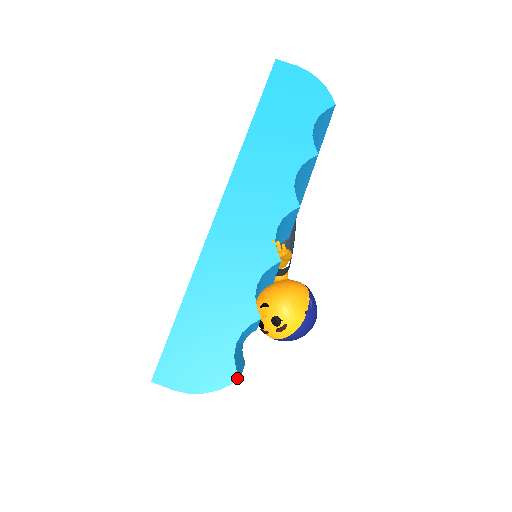
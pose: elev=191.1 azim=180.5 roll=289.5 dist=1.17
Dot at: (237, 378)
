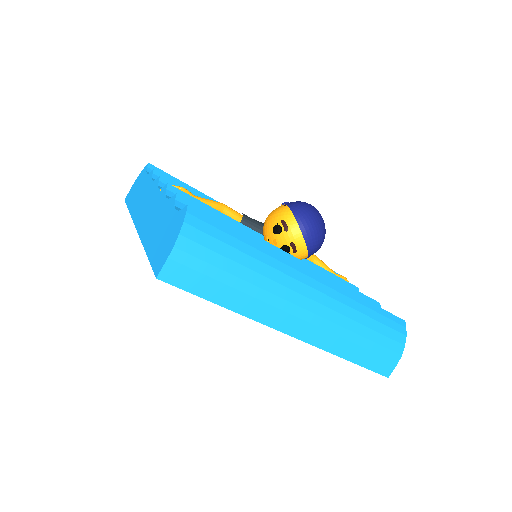
Dot at: (186, 207)
